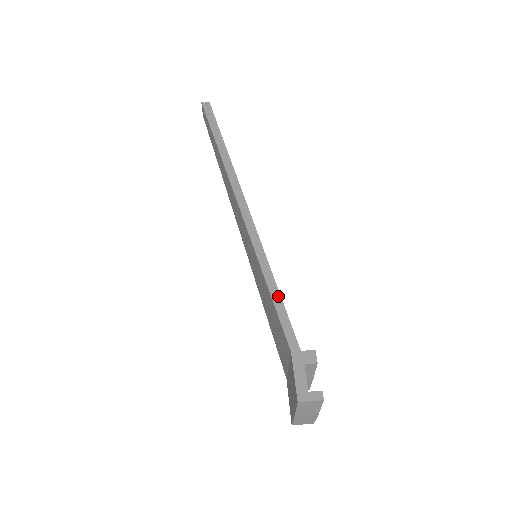
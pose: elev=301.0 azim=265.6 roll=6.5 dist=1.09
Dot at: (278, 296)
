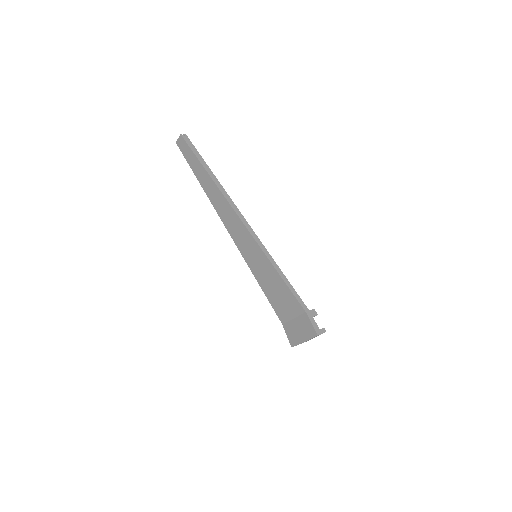
Dot at: (288, 282)
